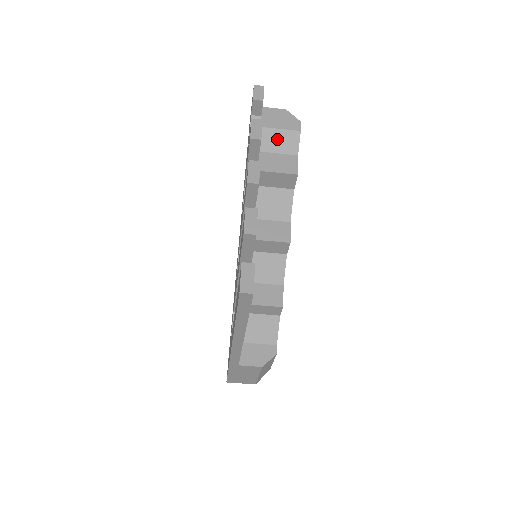
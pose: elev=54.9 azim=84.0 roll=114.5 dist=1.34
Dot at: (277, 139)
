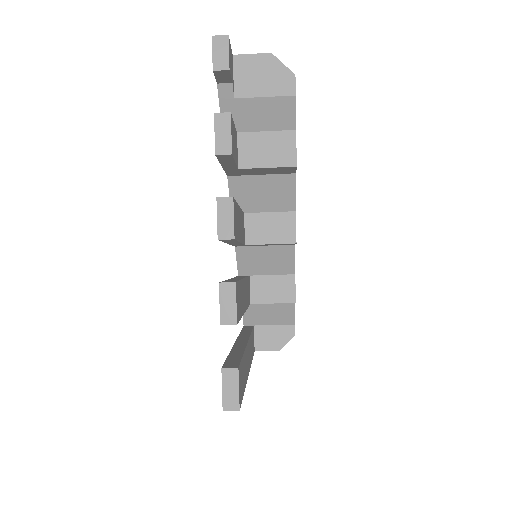
Dot at: (262, 112)
